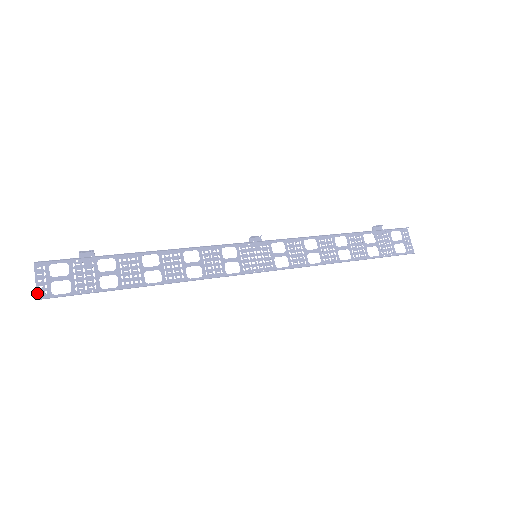
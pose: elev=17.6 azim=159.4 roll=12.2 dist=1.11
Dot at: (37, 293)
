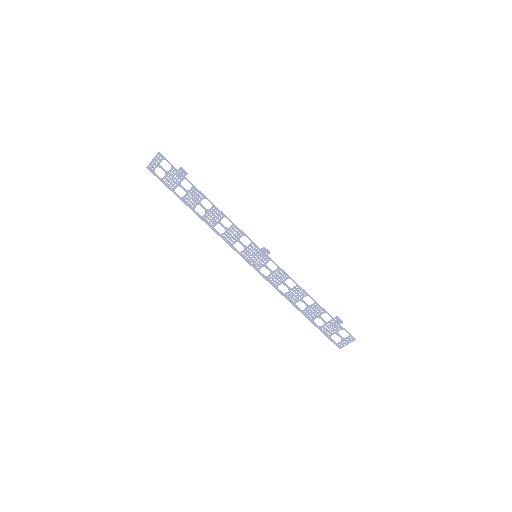
Dot at: (149, 164)
